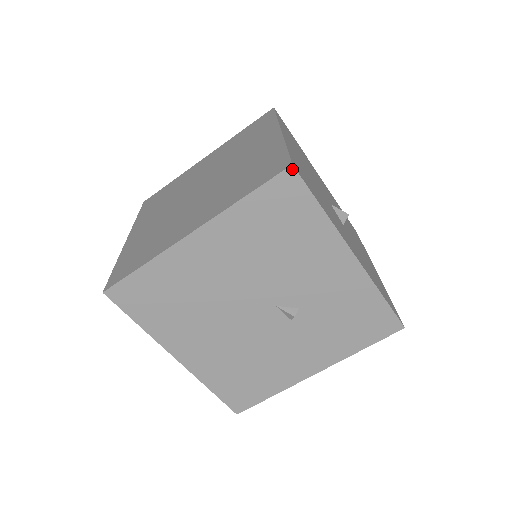
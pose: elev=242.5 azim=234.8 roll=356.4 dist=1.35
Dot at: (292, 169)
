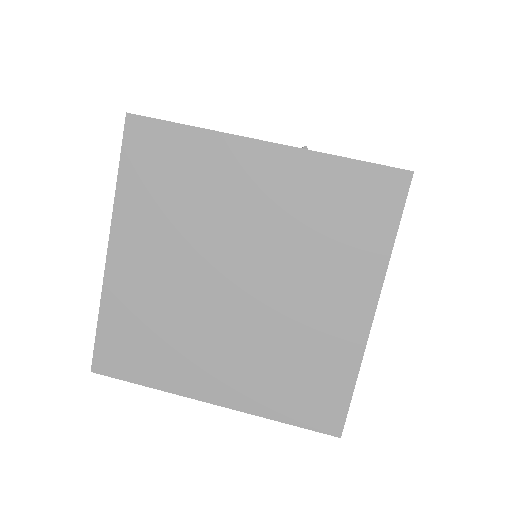
Dot at: occluded
